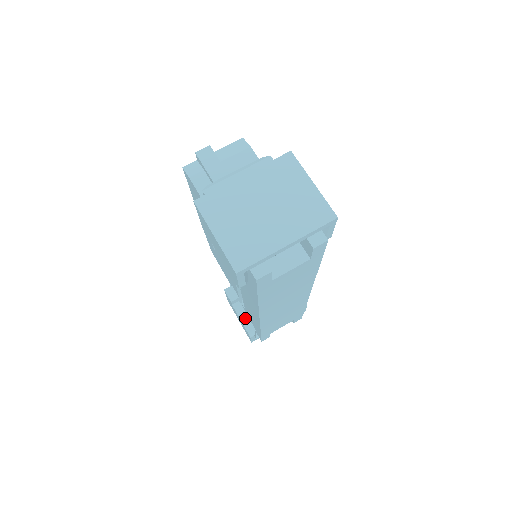
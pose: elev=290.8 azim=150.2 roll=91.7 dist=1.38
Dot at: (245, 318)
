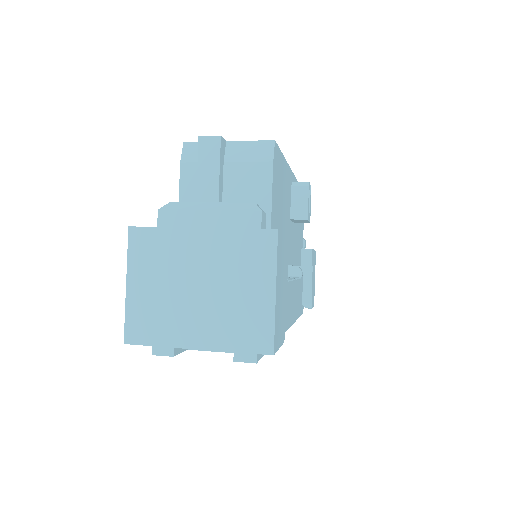
Dot at: occluded
